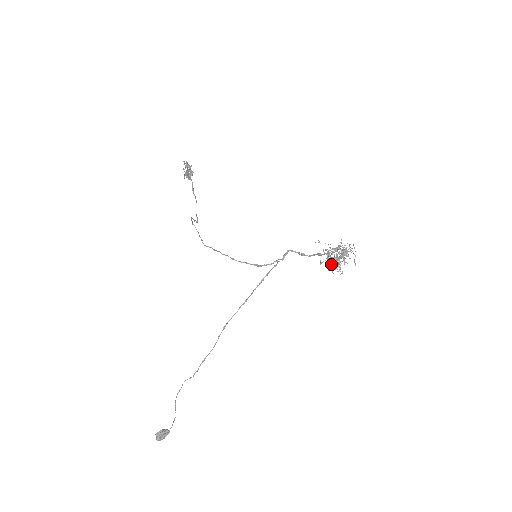
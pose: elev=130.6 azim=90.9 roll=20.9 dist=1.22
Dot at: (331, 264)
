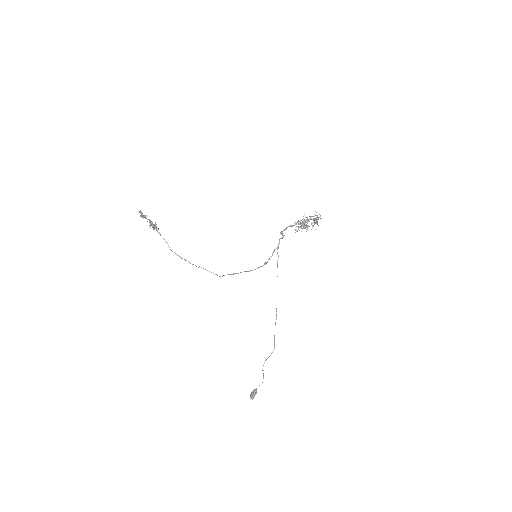
Dot at: occluded
